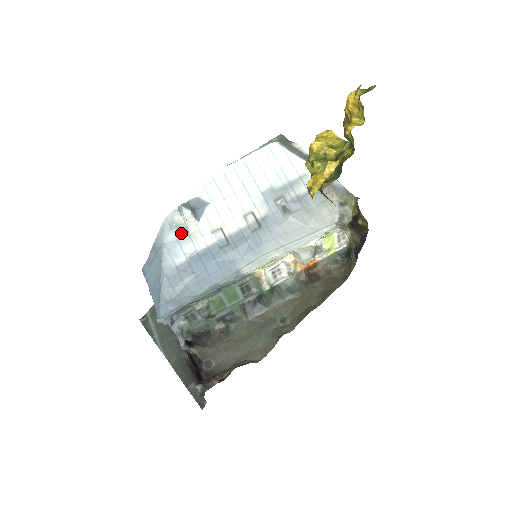
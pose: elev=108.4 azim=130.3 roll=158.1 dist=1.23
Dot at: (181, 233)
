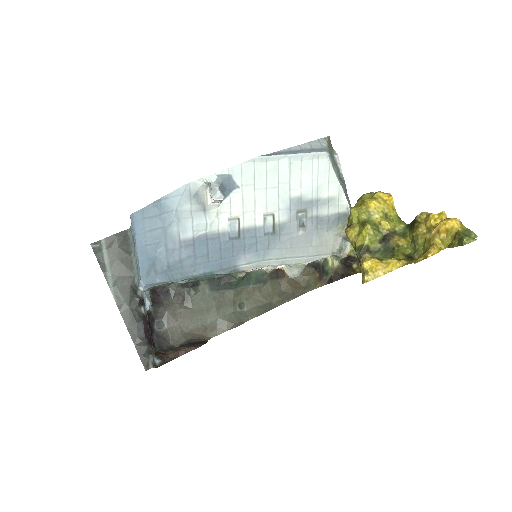
Dot at: (198, 207)
